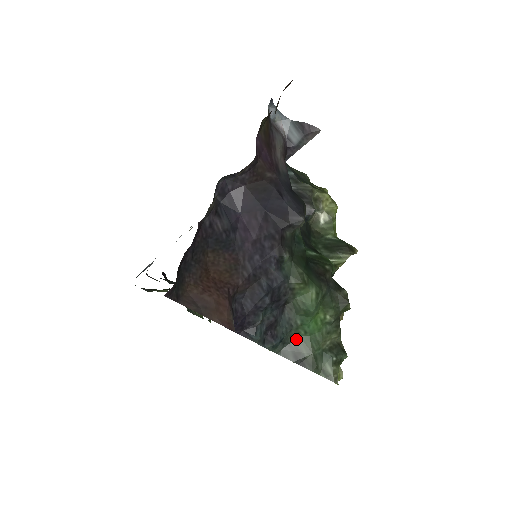
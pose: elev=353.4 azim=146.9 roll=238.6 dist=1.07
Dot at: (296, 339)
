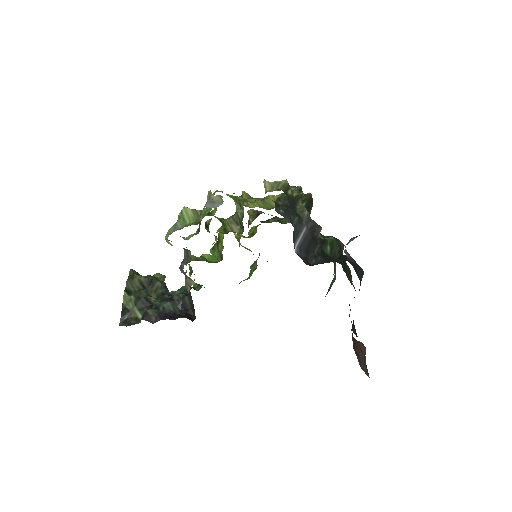
Dot at: (330, 285)
